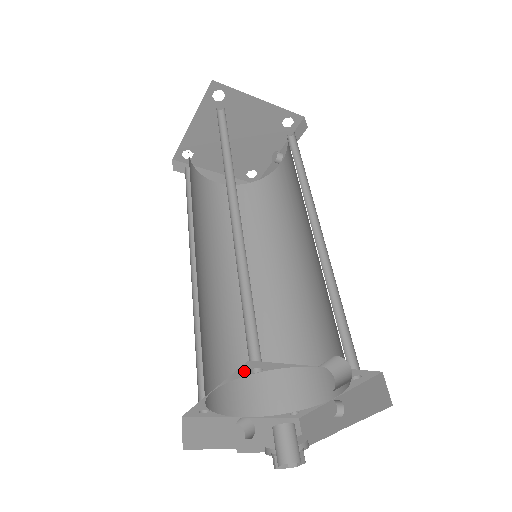
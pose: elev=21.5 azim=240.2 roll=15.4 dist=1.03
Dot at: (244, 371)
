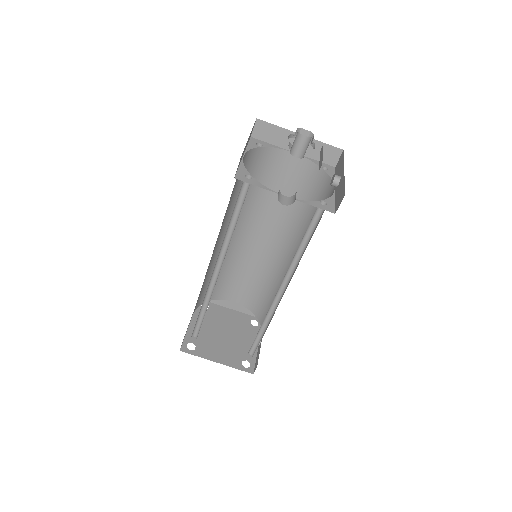
Dot at: (253, 144)
